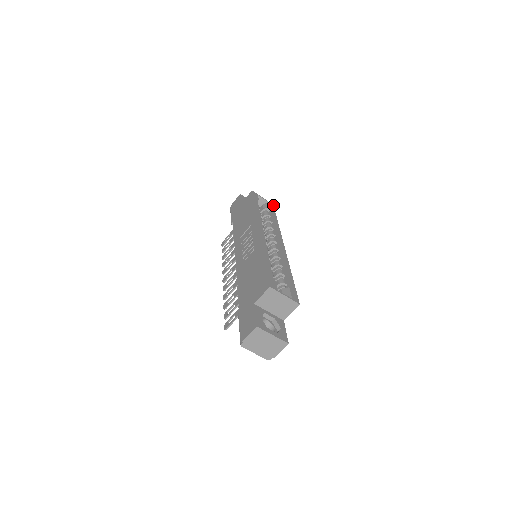
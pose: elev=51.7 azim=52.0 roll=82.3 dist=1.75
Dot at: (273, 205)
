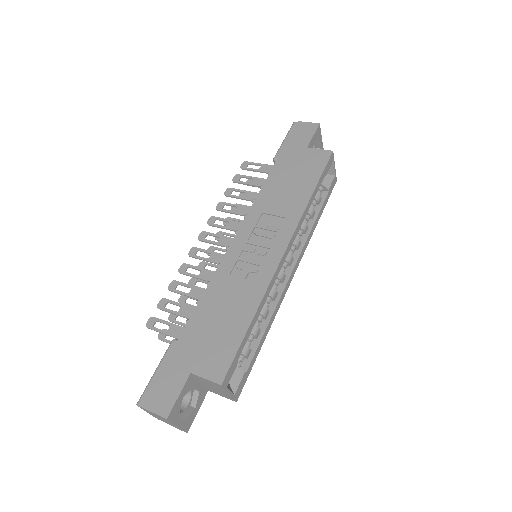
Dot at: (336, 181)
